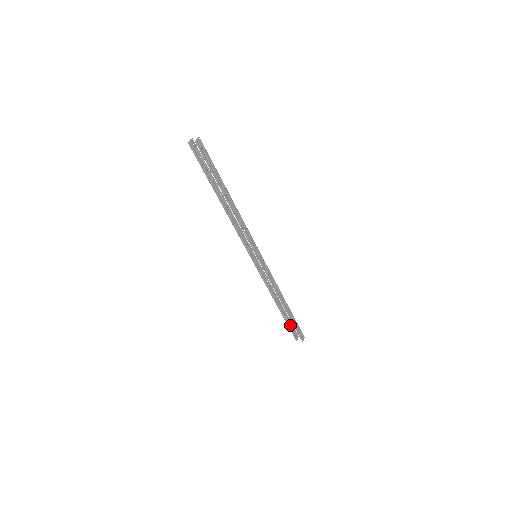
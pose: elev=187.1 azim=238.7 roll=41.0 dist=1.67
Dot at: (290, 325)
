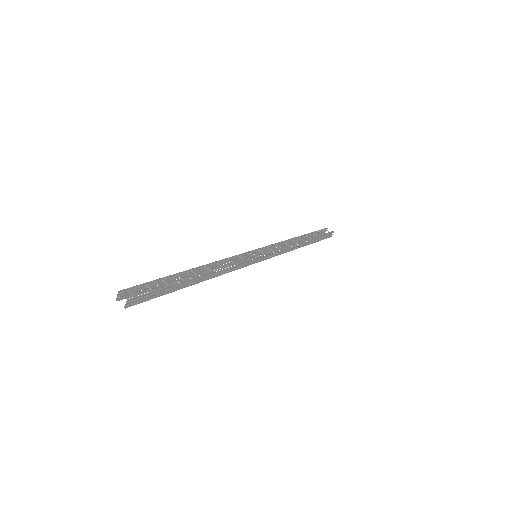
Dot at: (315, 233)
